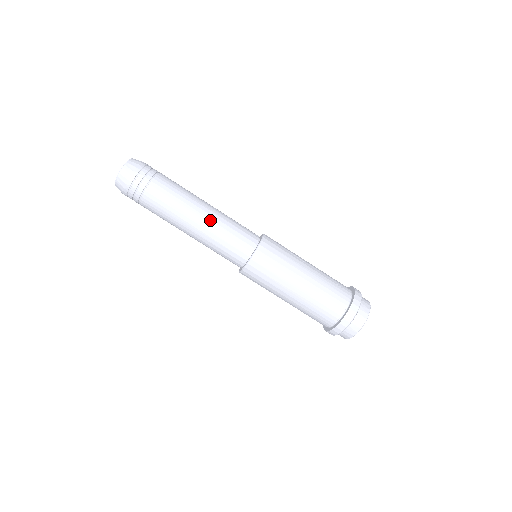
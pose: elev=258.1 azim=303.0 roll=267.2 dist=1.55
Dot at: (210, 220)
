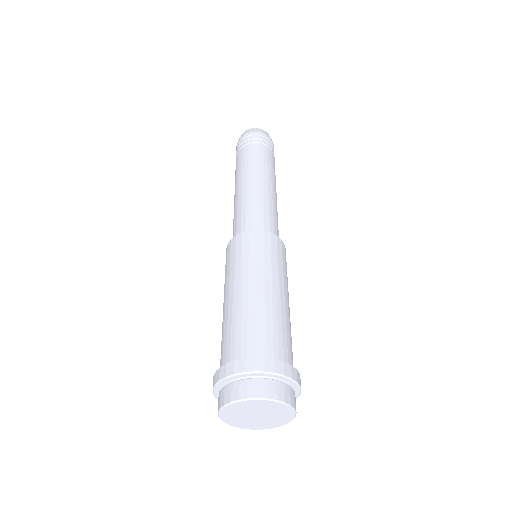
Dot at: (246, 191)
